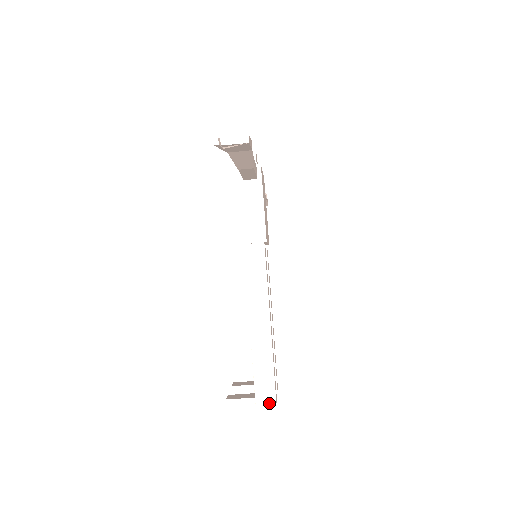
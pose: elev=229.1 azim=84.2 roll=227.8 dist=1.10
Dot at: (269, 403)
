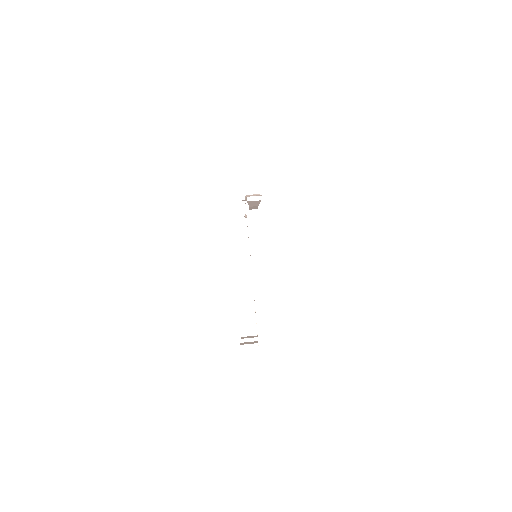
Dot at: (267, 346)
